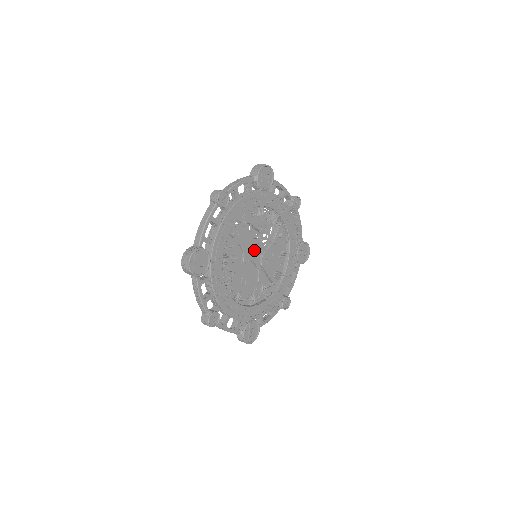
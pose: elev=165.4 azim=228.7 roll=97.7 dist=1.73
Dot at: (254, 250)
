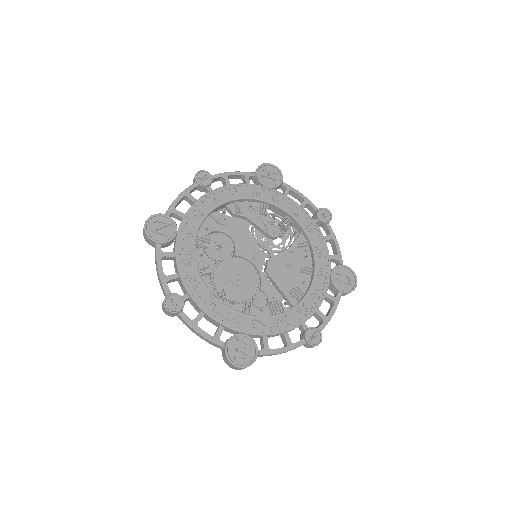
Dot at: (253, 249)
